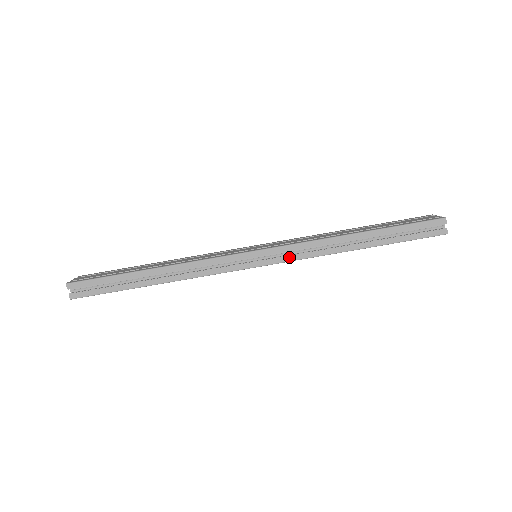
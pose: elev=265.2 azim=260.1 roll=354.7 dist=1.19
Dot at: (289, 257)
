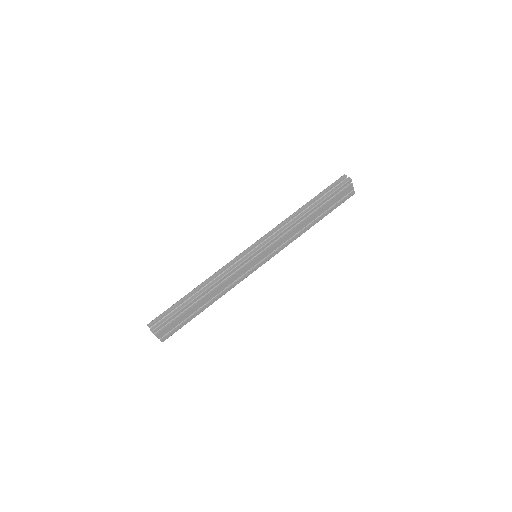
Dot at: (270, 238)
